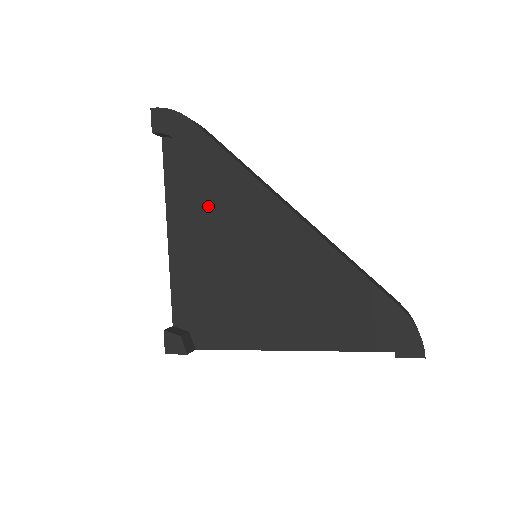
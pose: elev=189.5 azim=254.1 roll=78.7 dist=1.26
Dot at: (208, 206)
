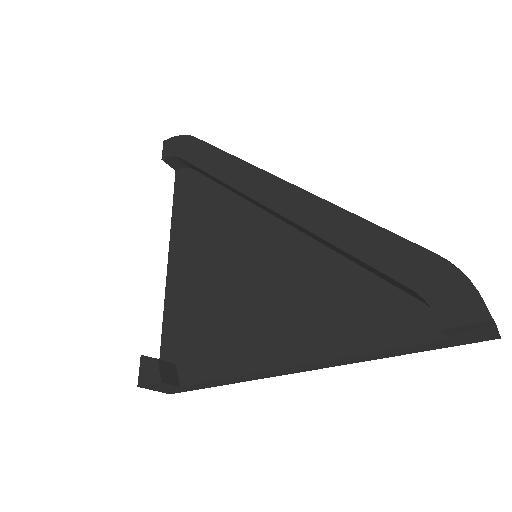
Dot at: (209, 217)
